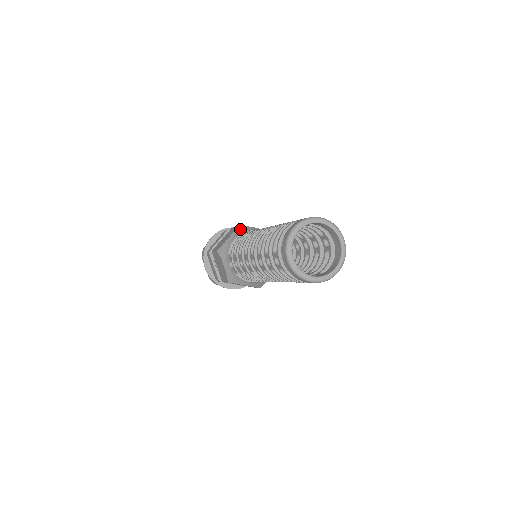
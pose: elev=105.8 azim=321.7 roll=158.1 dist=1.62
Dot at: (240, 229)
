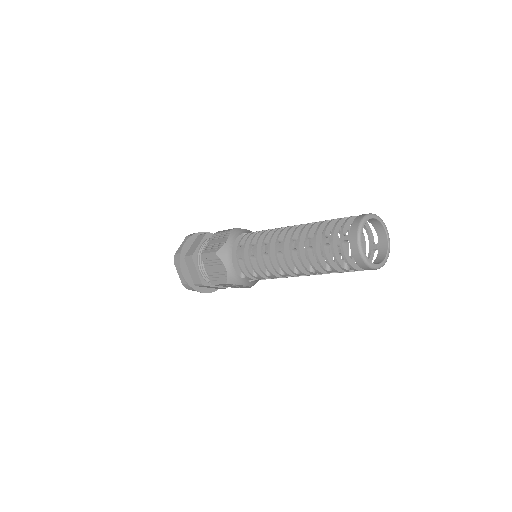
Dot at: (224, 255)
